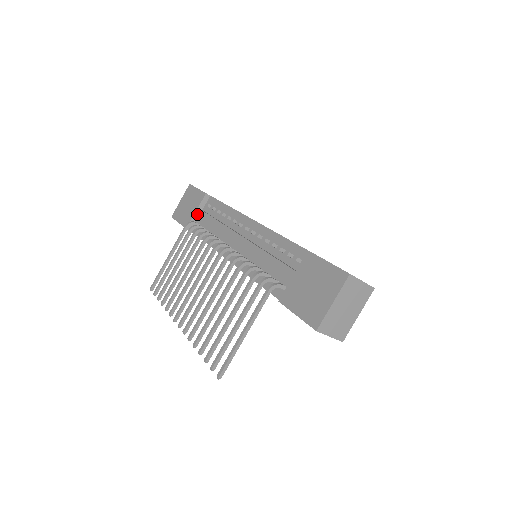
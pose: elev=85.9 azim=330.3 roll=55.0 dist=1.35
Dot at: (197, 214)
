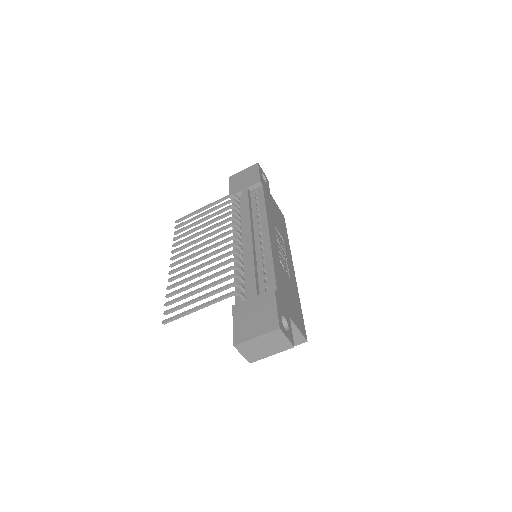
Dot at: (243, 192)
